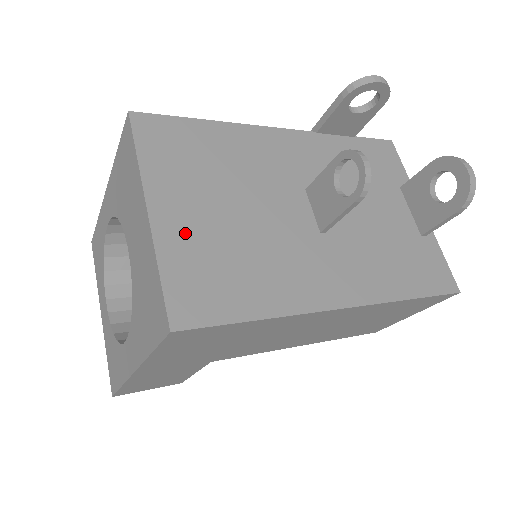
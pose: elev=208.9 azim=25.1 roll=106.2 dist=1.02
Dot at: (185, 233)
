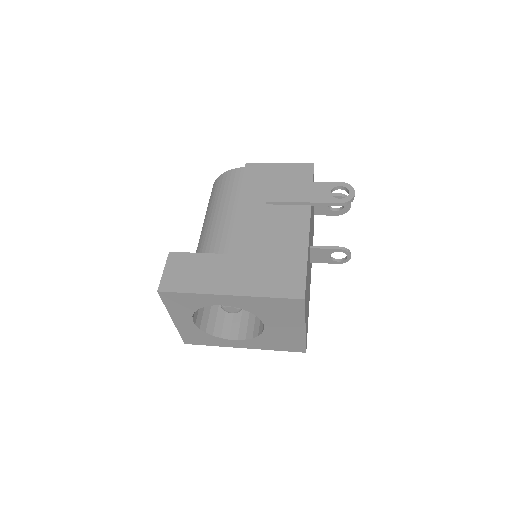
Dot at: occluded
